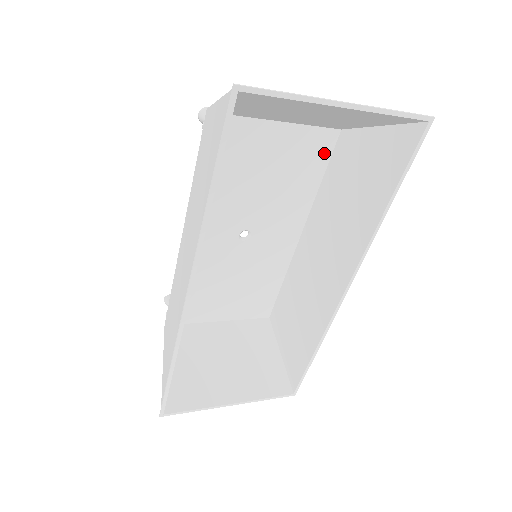
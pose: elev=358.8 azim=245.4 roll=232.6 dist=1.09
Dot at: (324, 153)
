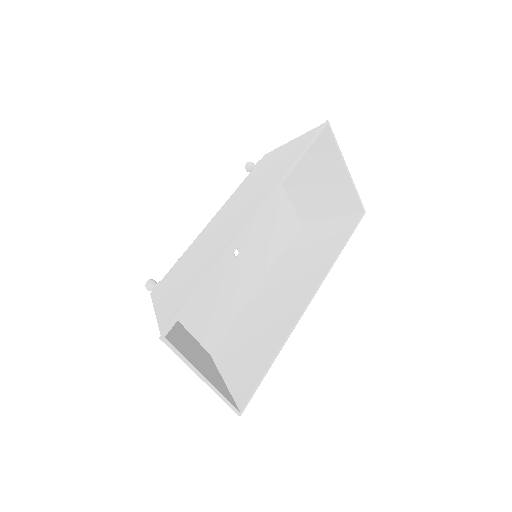
Dot at: (291, 230)
